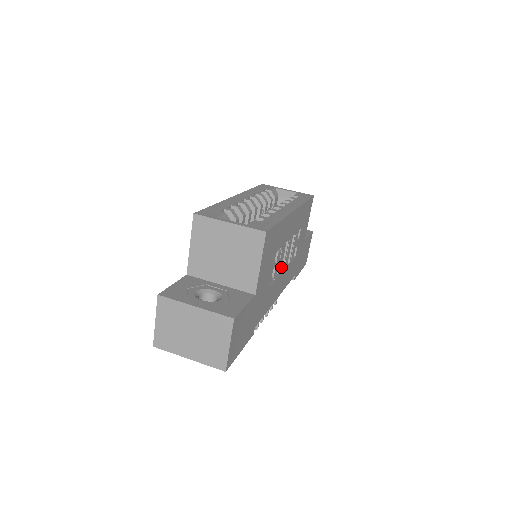
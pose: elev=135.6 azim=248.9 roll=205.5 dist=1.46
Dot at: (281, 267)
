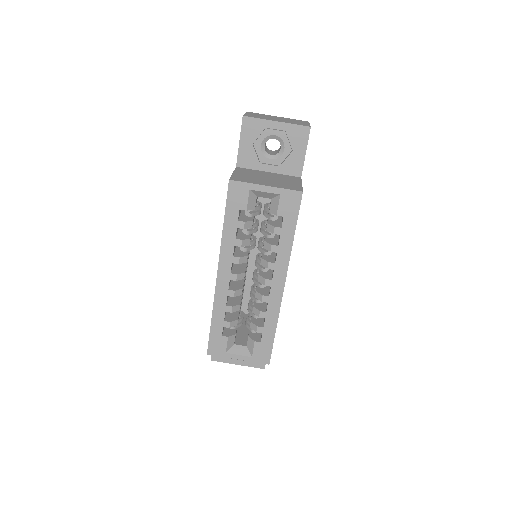
Dot at: occluded
